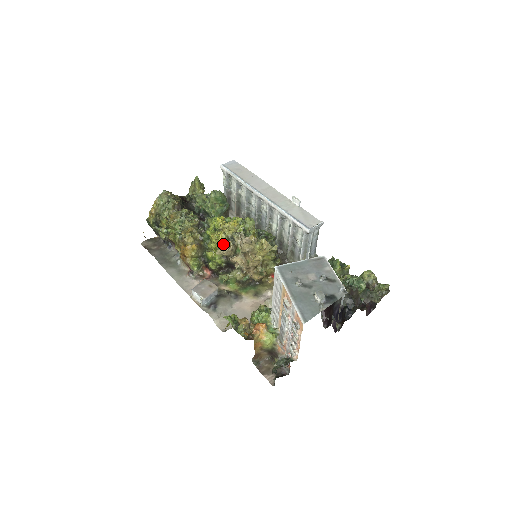
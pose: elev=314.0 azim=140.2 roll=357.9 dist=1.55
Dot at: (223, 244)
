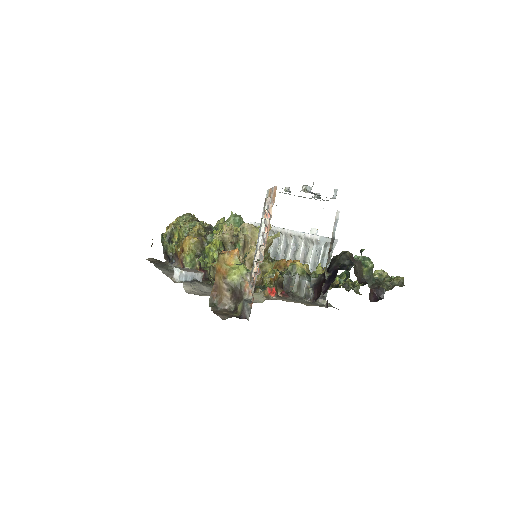
Dot at: (224, 225)
